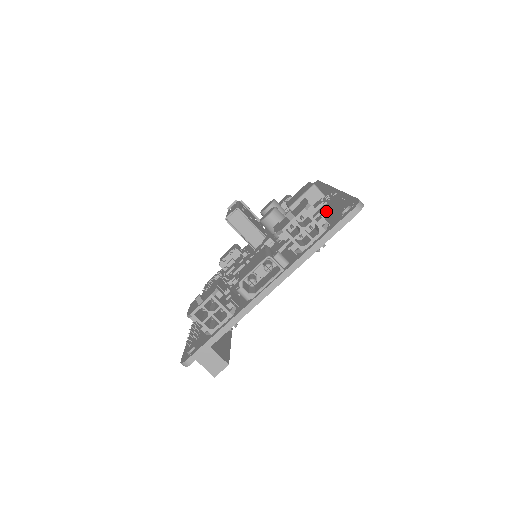
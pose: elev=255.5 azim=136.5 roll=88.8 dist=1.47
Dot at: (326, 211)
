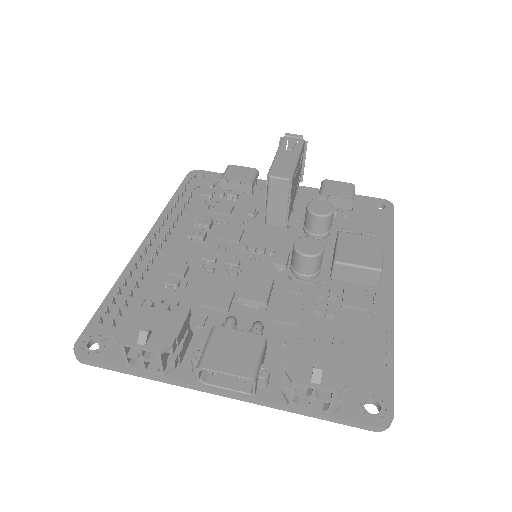
Dot at: (358, 341)
